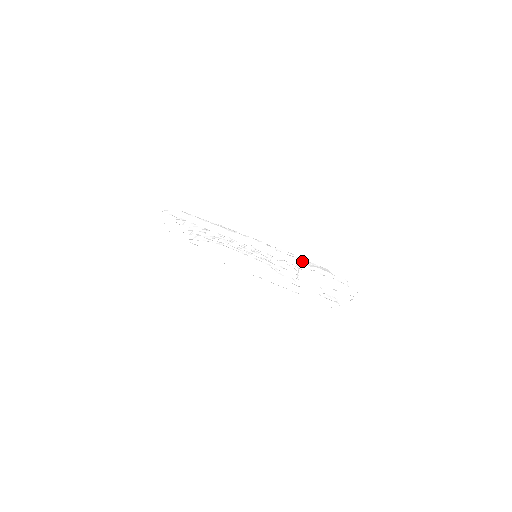
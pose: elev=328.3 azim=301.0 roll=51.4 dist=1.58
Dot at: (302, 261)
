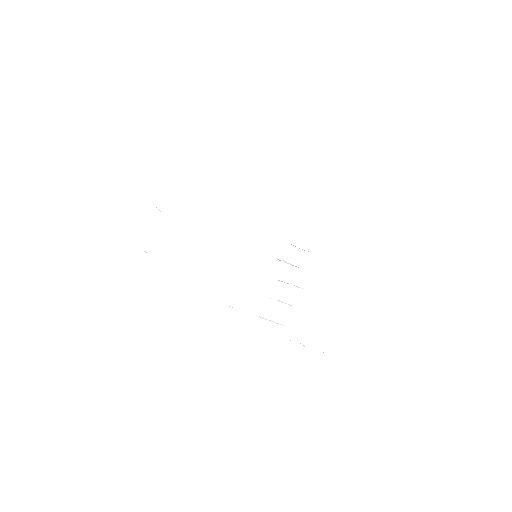
Dot at: occluded
